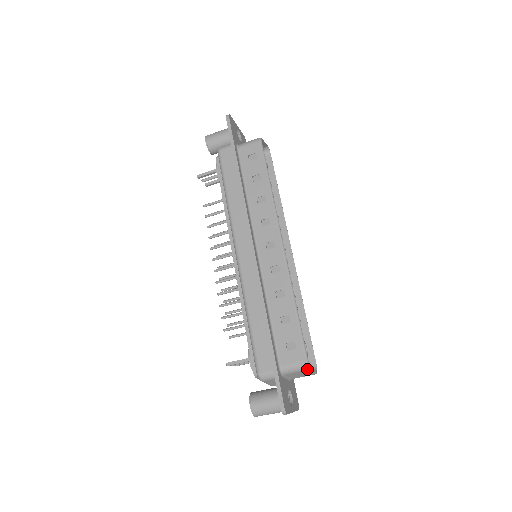
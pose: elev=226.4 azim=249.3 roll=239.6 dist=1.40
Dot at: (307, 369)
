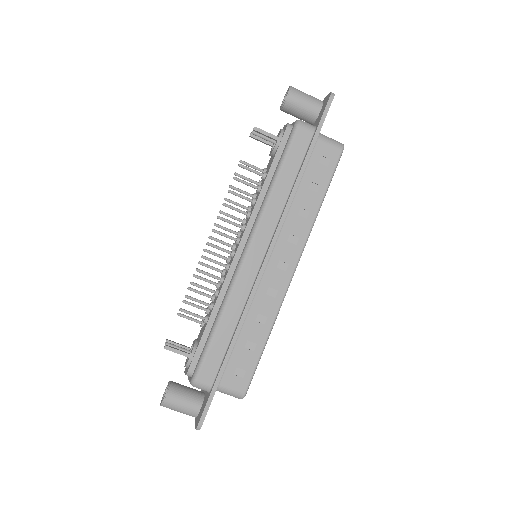
Dot at: (239, 398)
